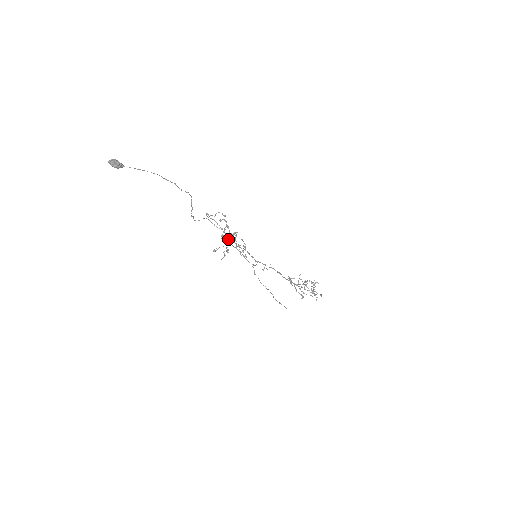
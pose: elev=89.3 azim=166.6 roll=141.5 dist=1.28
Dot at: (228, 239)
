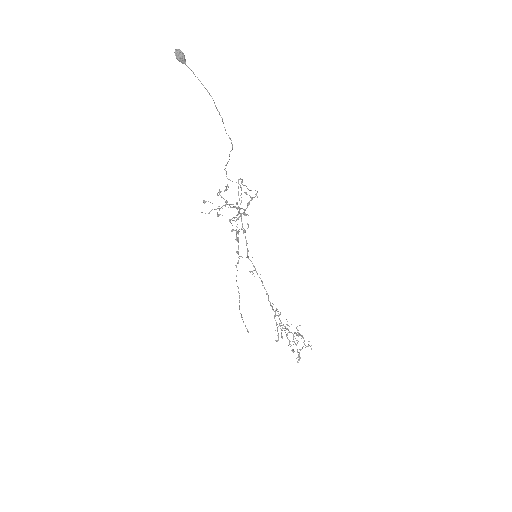
Dot at: (226, 204)
